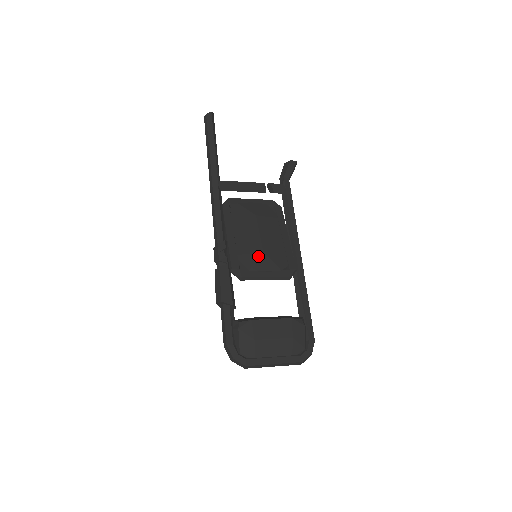
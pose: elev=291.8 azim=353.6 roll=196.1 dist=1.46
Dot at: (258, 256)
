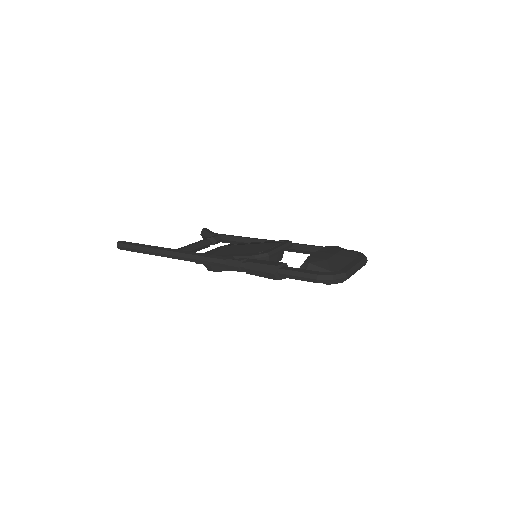
Dot at: (259, 246)
